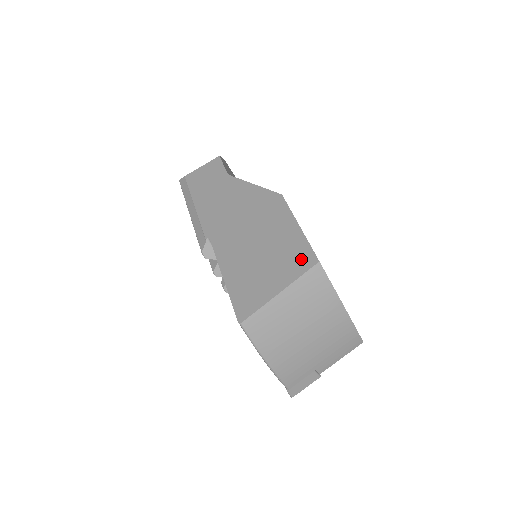
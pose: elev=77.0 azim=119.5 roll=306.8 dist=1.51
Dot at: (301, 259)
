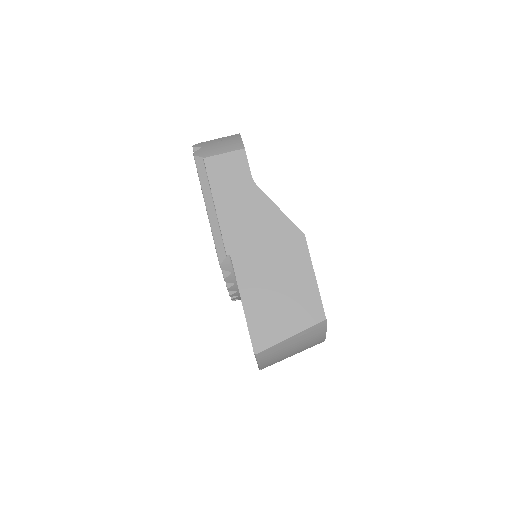
Dot at: (312, 312)
